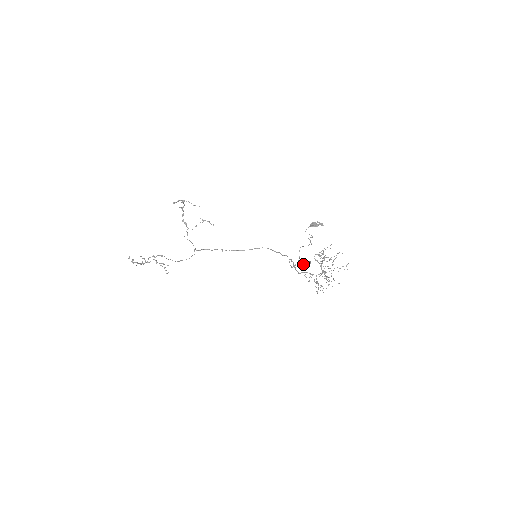
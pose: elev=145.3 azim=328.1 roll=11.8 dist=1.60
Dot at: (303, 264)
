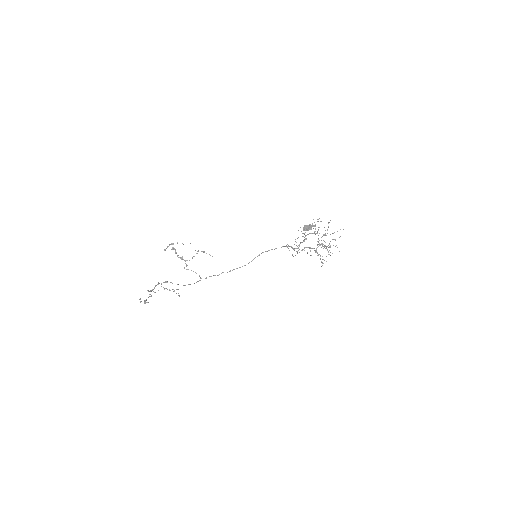
Dot at: occluded
